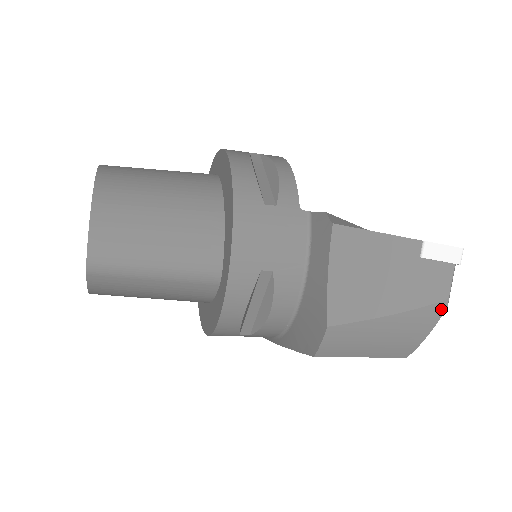
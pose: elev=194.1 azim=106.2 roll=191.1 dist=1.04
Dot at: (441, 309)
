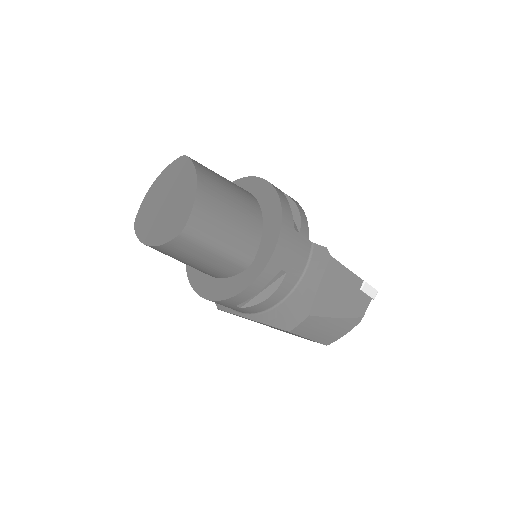
Dot at: (358, 322)
